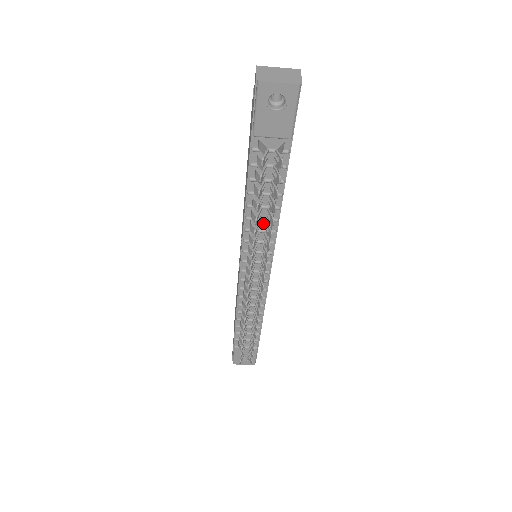
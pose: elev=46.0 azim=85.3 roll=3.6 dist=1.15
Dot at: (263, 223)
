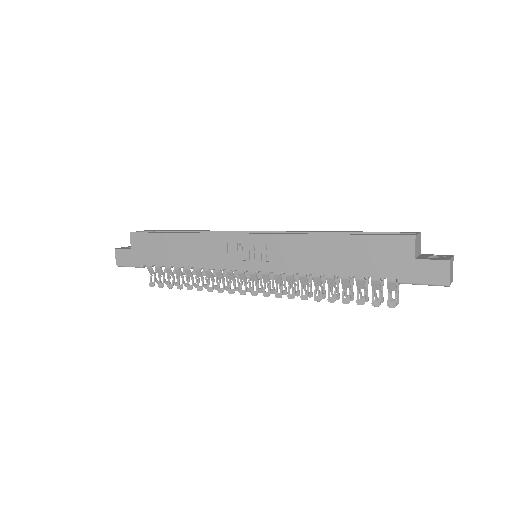
Dot at: occluded
